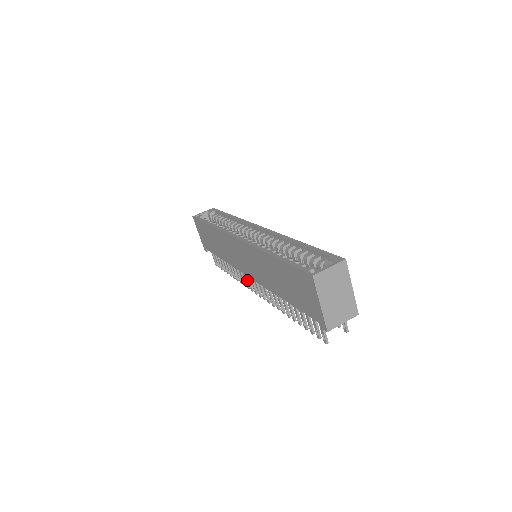
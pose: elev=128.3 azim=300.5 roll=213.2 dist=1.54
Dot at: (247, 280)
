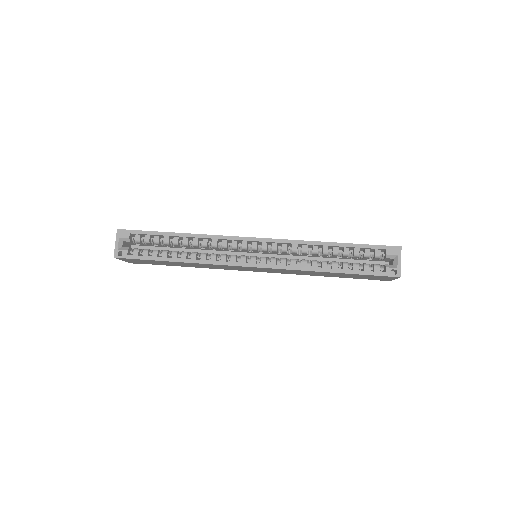
Dot at: occluded
